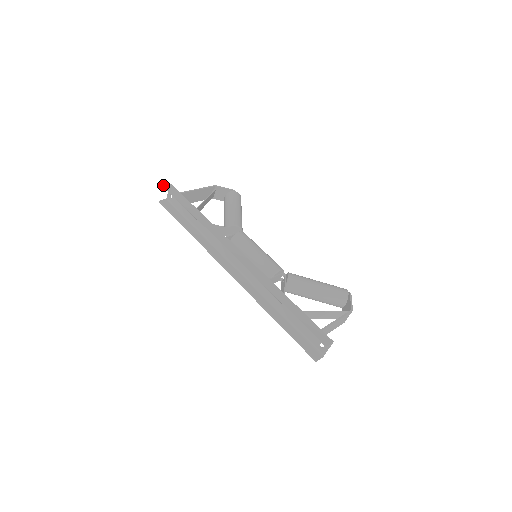
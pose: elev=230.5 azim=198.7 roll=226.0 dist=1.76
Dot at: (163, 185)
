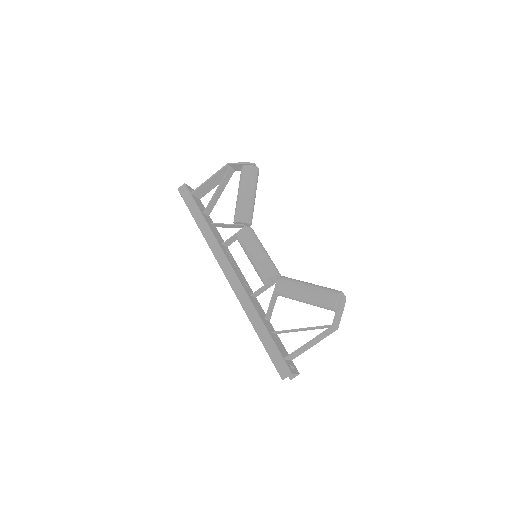
Dot at: (178, 189)
